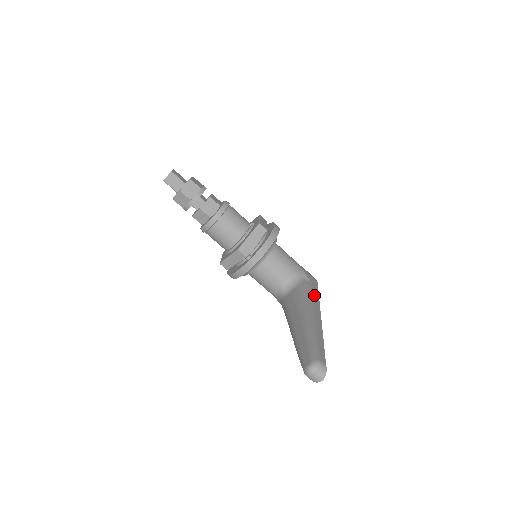
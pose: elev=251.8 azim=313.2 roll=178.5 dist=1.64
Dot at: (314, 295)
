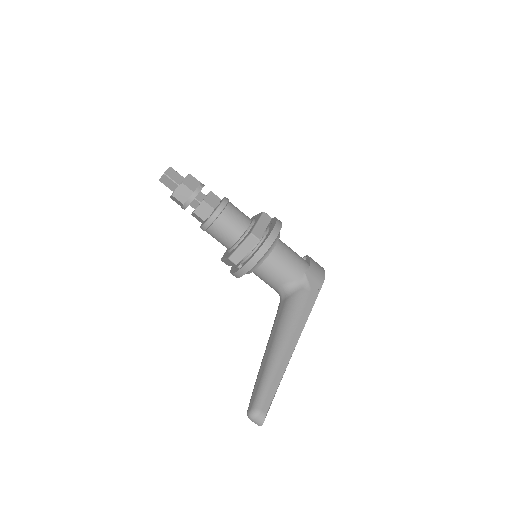
Dot at: (304, 310)
